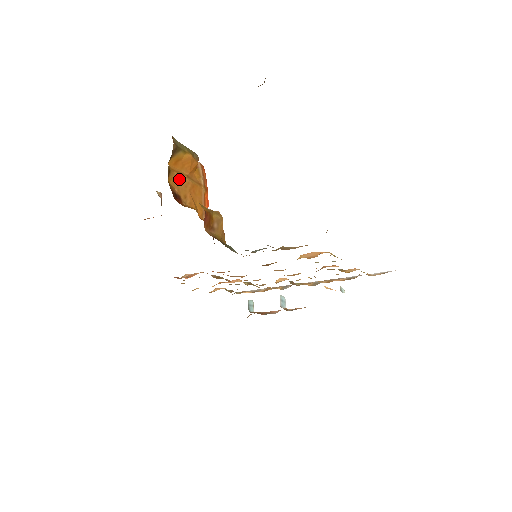
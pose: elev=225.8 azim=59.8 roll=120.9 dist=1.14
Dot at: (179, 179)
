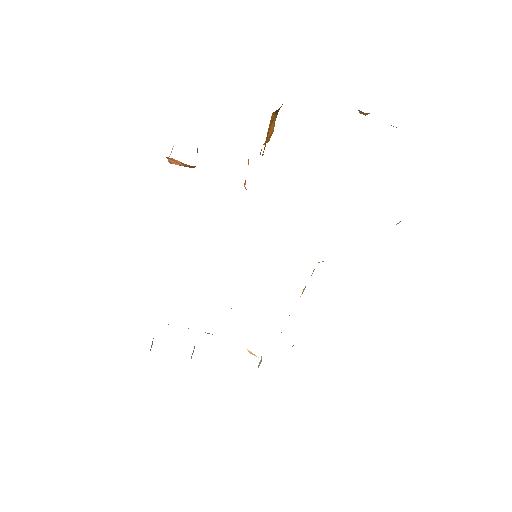
Dot at: (268, 132)
